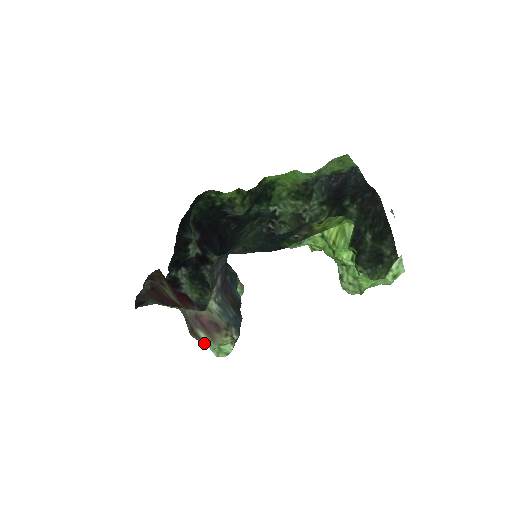
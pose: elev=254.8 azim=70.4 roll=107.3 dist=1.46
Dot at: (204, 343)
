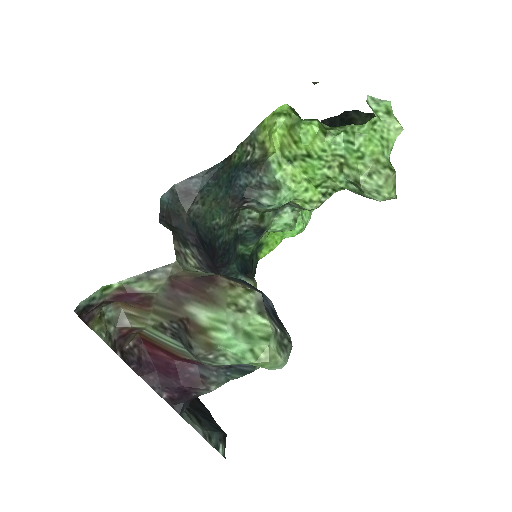
Dot at: (214, 338)
